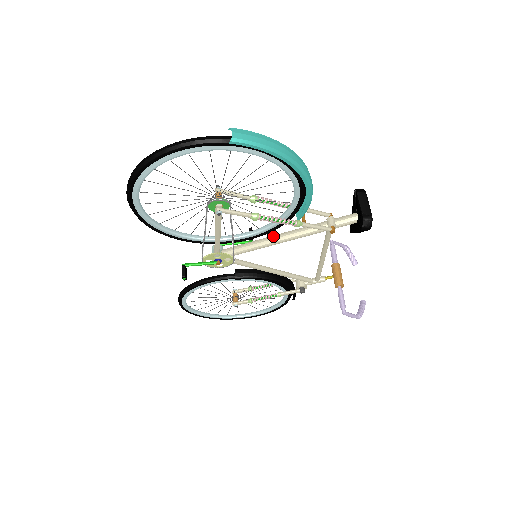
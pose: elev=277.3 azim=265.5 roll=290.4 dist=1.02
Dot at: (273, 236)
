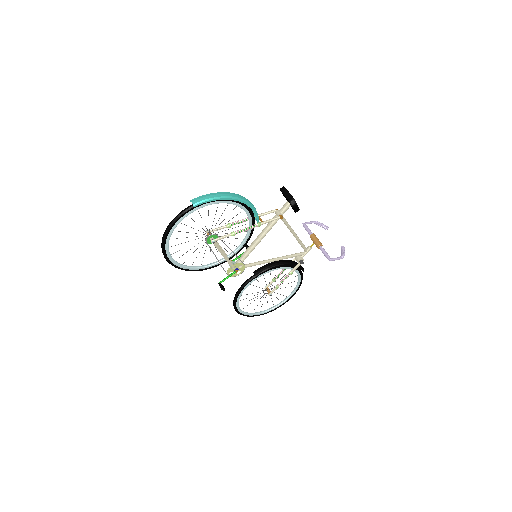
Dot at: (255, 239)
